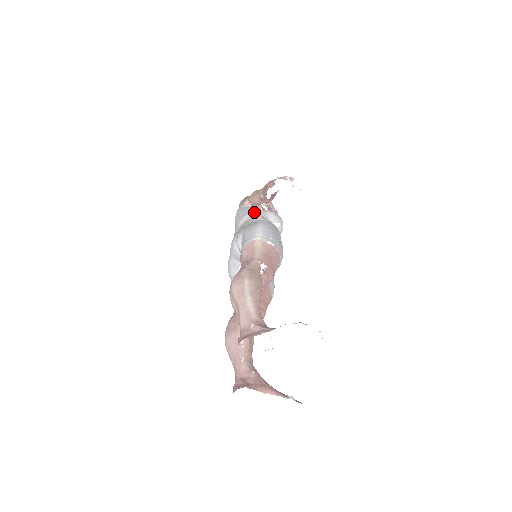
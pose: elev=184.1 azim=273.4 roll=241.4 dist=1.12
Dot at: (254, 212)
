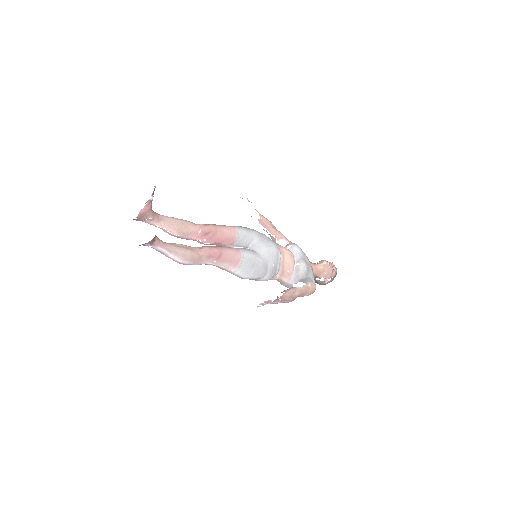
Dot at: occluded
